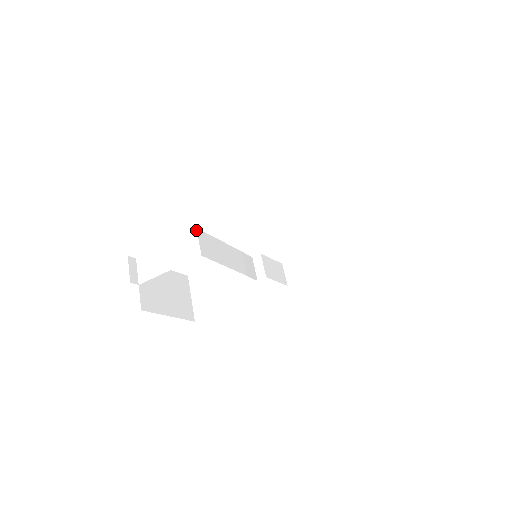
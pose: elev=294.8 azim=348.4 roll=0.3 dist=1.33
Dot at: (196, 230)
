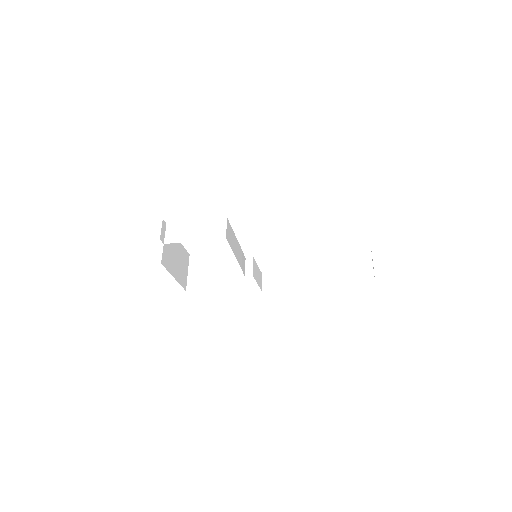
Dot at: (226, 219)
